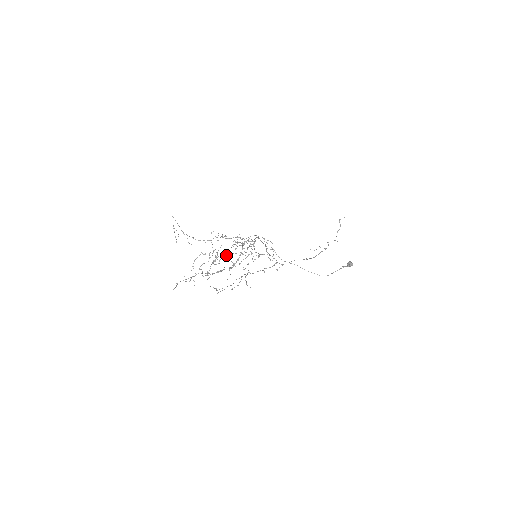
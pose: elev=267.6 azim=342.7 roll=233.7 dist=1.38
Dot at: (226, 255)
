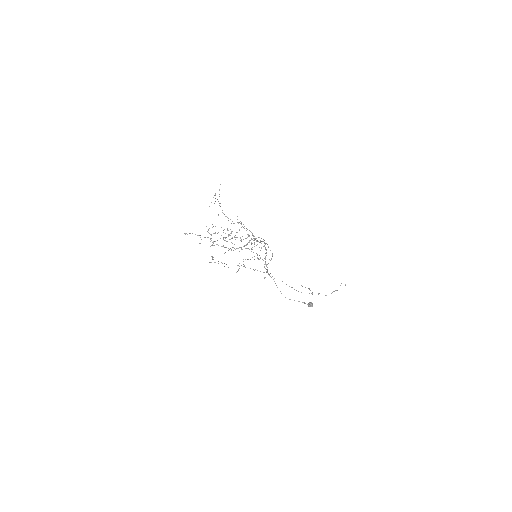
Dot at: occluded
